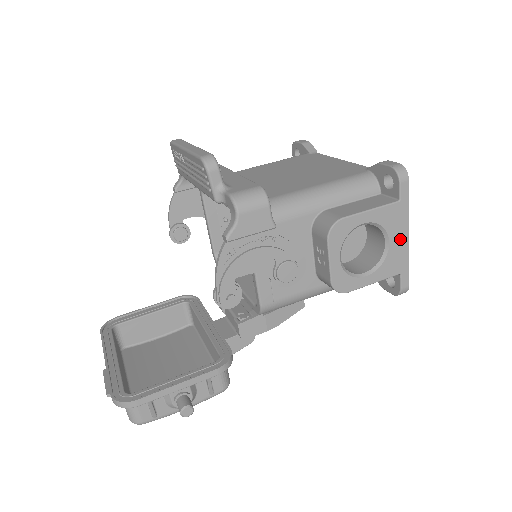
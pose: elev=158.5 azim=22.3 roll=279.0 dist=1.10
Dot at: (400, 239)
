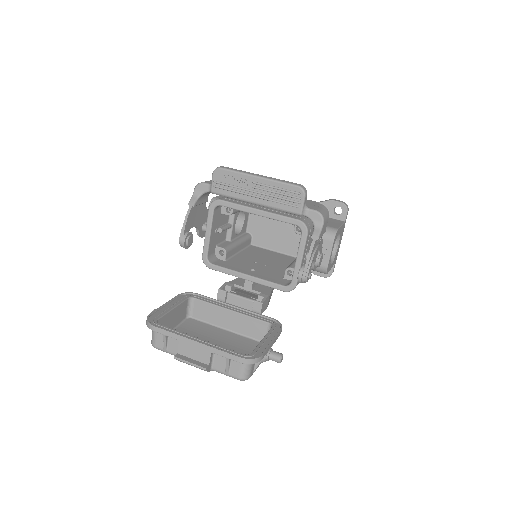
Dot at: occluded
